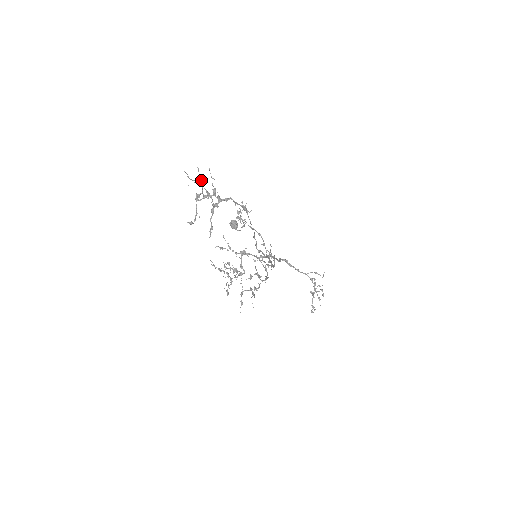
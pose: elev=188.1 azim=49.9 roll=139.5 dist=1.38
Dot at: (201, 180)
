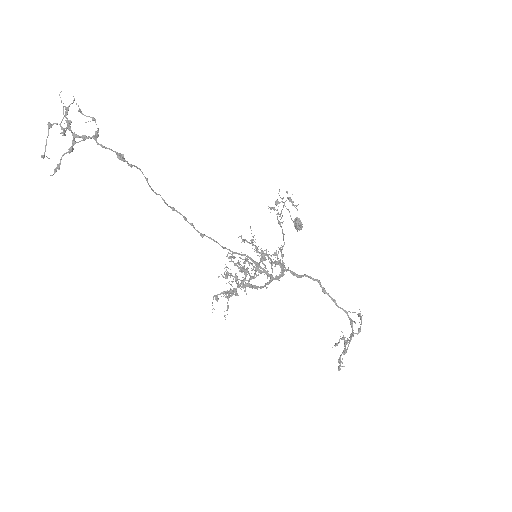
Dot at: (66, 110)
